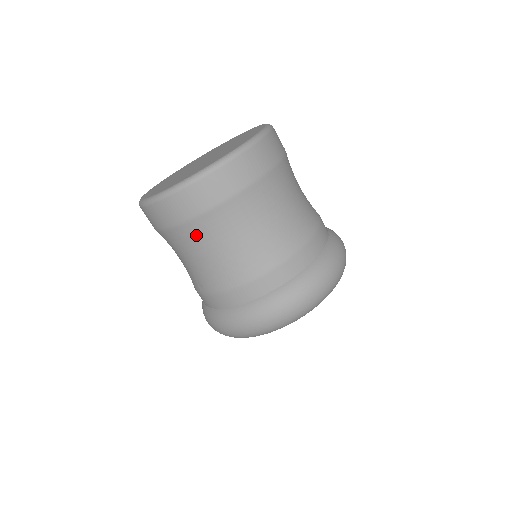
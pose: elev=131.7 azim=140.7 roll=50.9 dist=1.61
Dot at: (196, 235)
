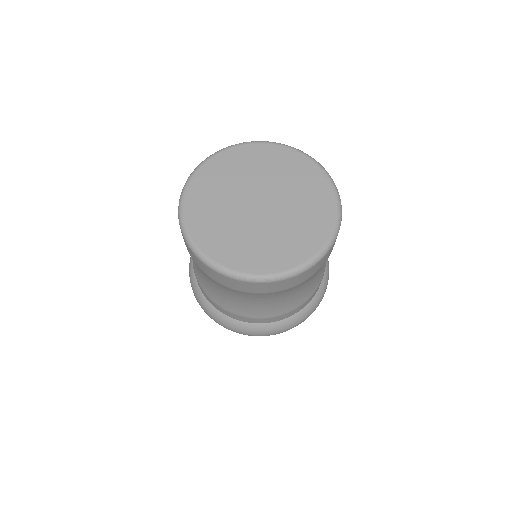
Dot at: occluded
